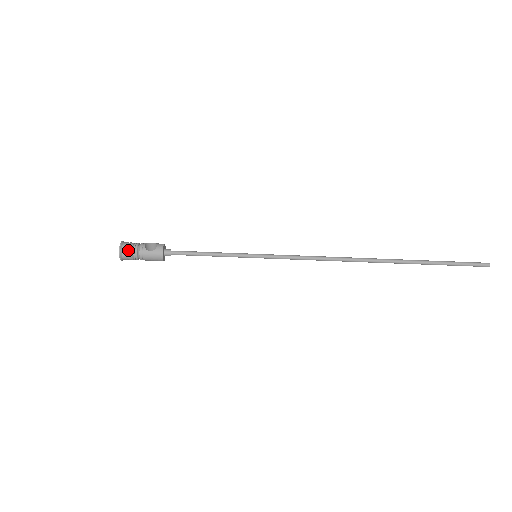
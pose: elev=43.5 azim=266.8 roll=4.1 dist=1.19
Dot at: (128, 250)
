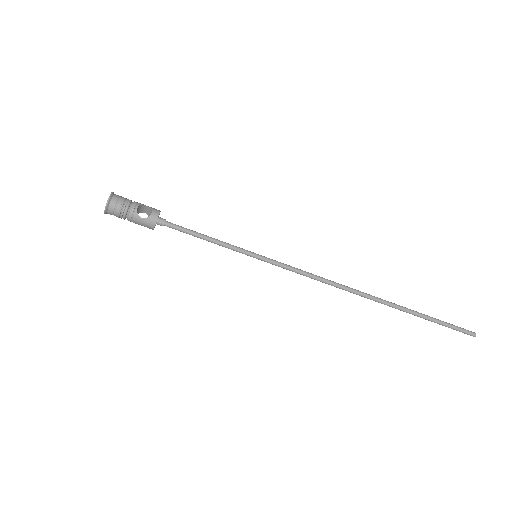
Dot at: (116, 208)
